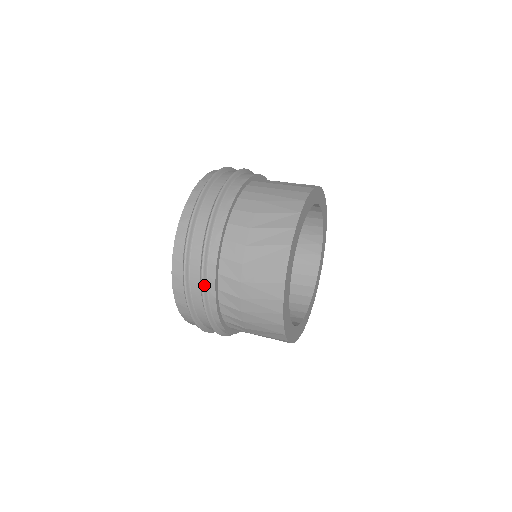
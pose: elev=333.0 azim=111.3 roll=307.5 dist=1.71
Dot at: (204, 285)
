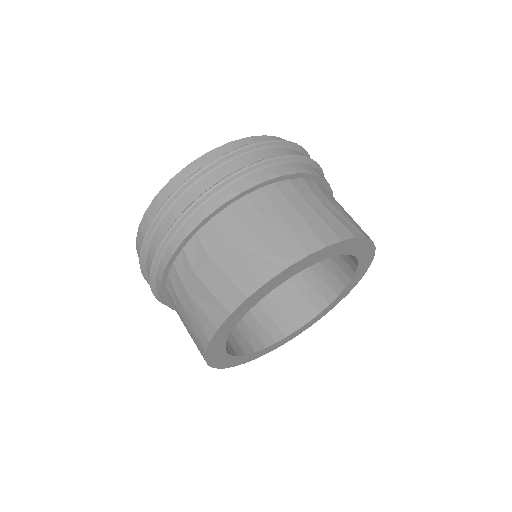
Dot at: (154, 264)
